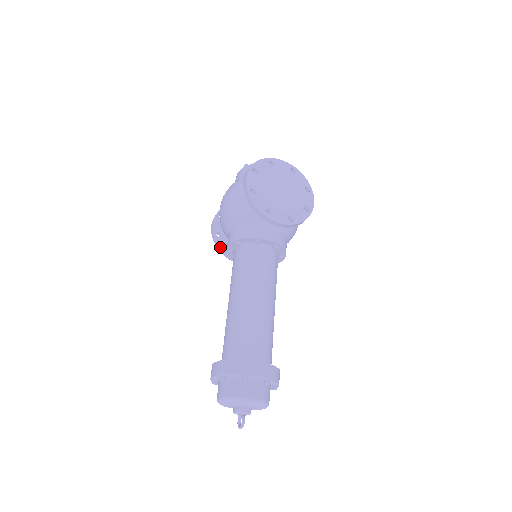
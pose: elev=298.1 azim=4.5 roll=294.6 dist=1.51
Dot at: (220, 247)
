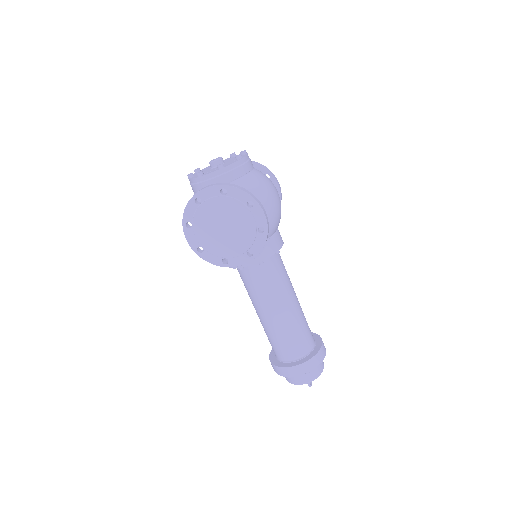
Dot at: occluded
